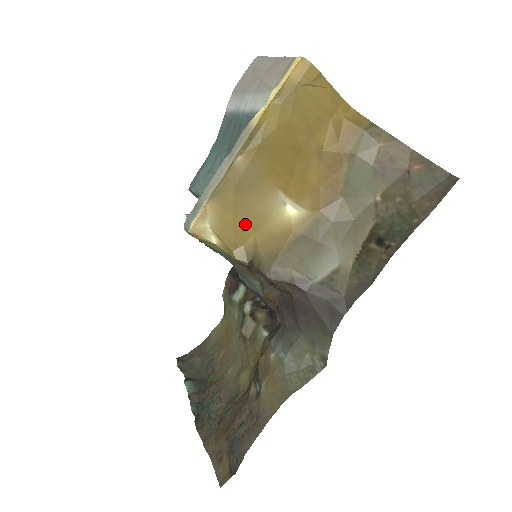
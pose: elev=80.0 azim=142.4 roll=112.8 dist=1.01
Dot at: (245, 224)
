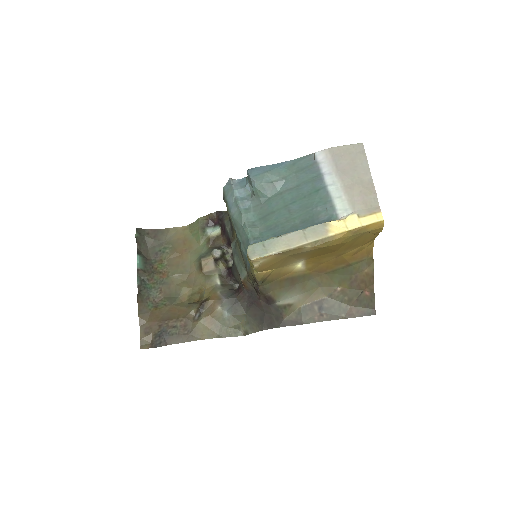
Dot at: (276, 266)
